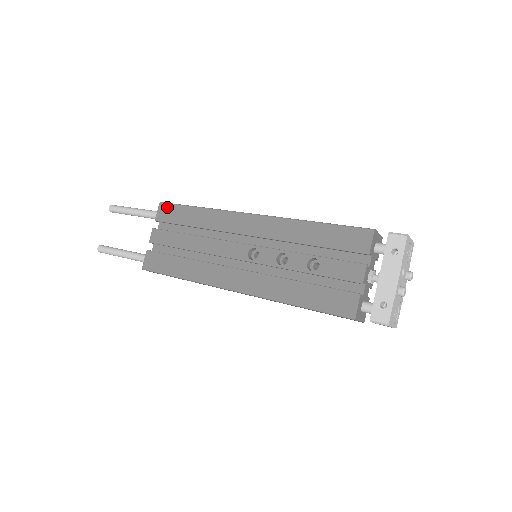
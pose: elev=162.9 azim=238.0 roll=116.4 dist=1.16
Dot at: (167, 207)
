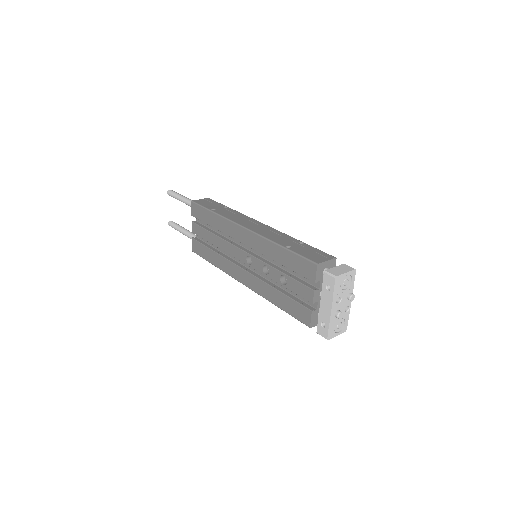
Dot at: (196, 207)
